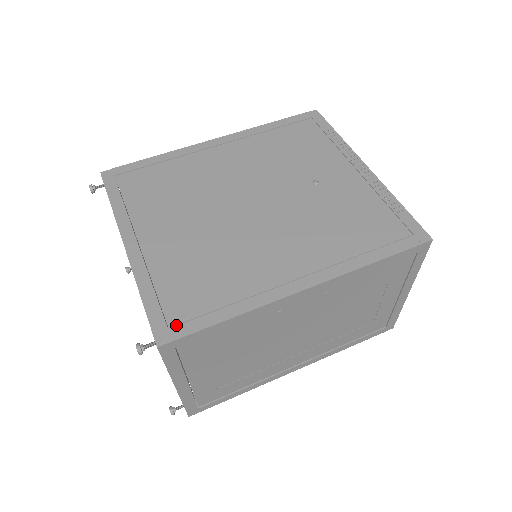
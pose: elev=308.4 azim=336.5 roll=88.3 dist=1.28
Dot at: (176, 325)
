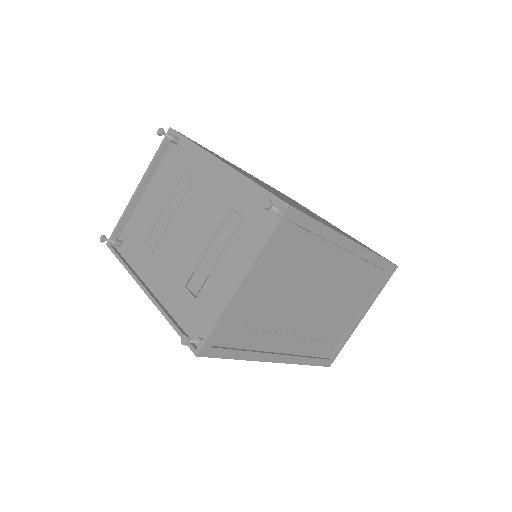
Dot at: occluded
